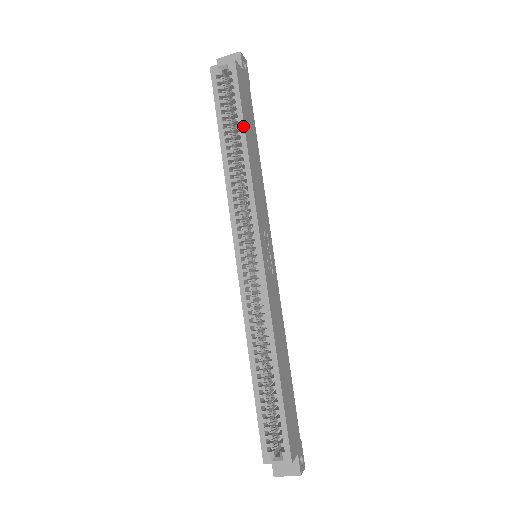
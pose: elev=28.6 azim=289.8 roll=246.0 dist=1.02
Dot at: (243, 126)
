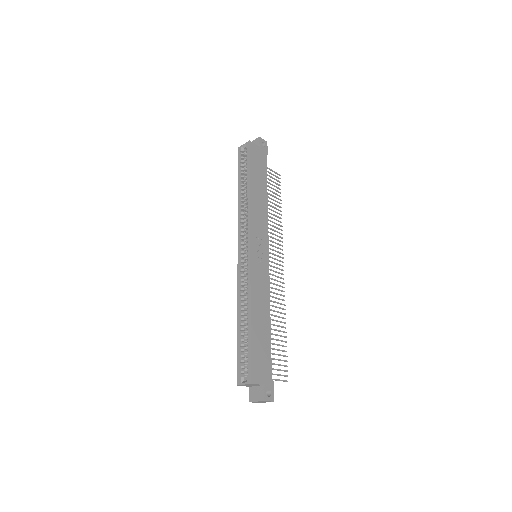
Dot at: (249, 176)
